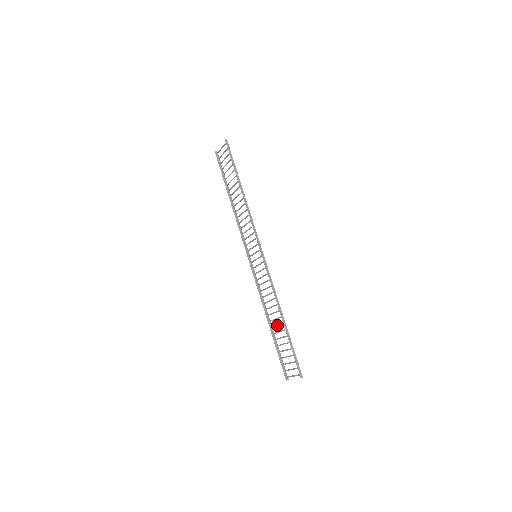
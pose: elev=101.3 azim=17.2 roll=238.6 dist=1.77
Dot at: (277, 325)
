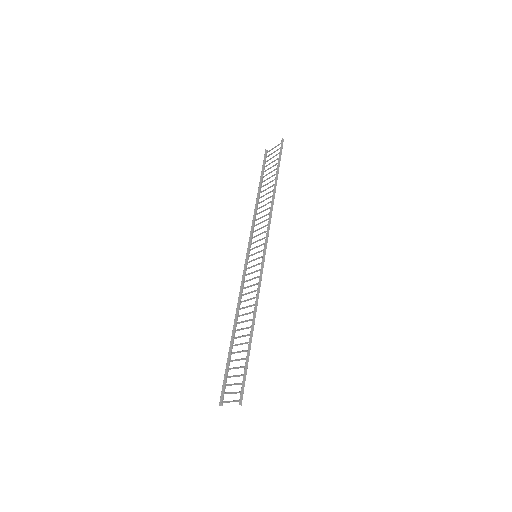
Dot at: (241, 336)
